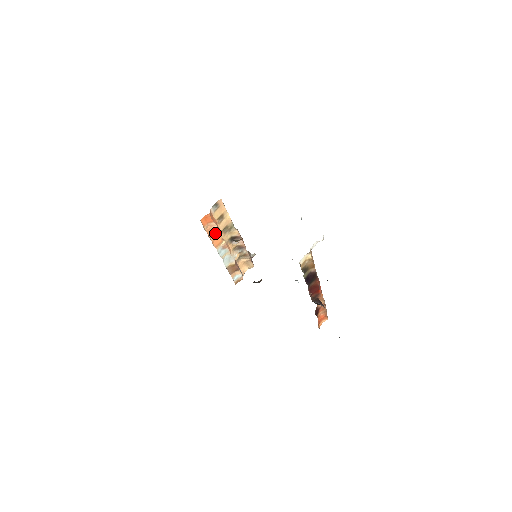
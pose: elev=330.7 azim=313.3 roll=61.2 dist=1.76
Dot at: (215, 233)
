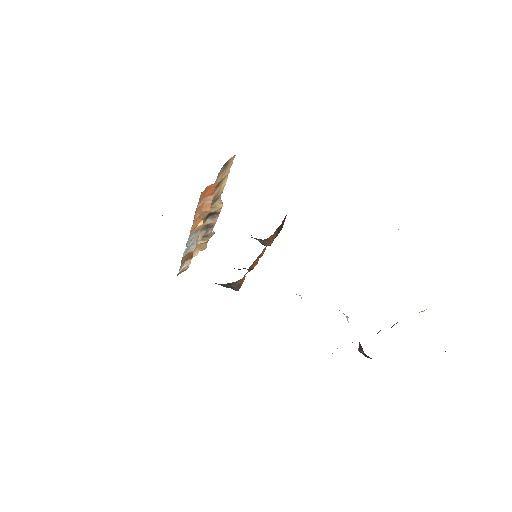
Dot at: (201, 211)
